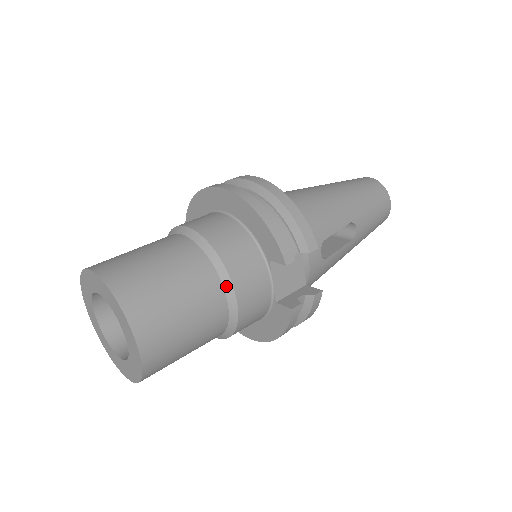
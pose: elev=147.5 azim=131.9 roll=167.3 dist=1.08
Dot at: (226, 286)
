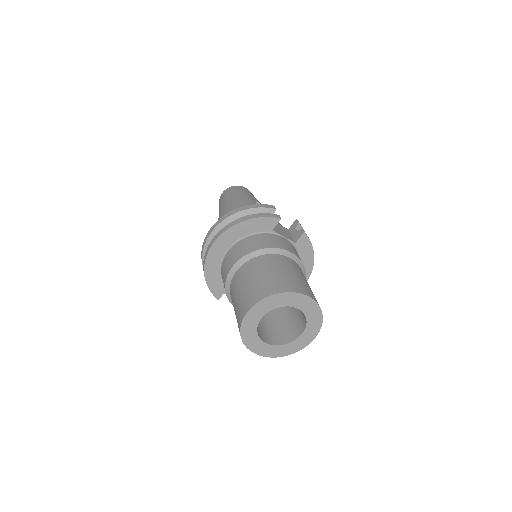
Dot at: (281, 253)
